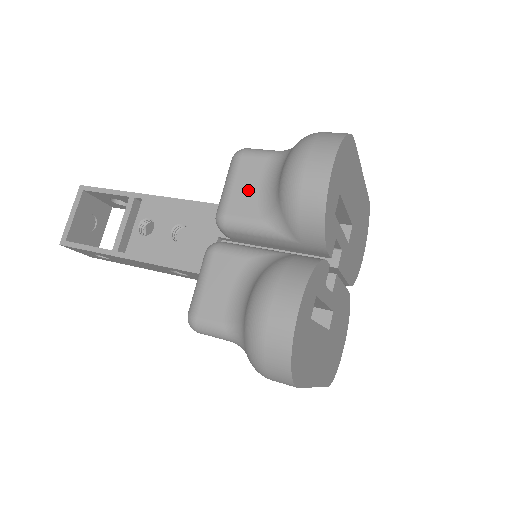
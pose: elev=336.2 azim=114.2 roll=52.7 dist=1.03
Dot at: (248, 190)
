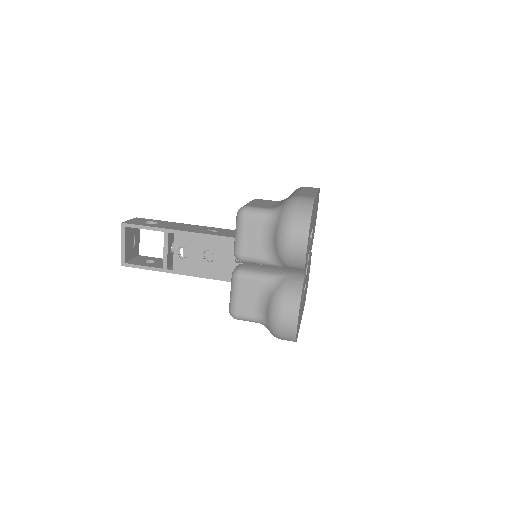
Dot at: (254, 240)
